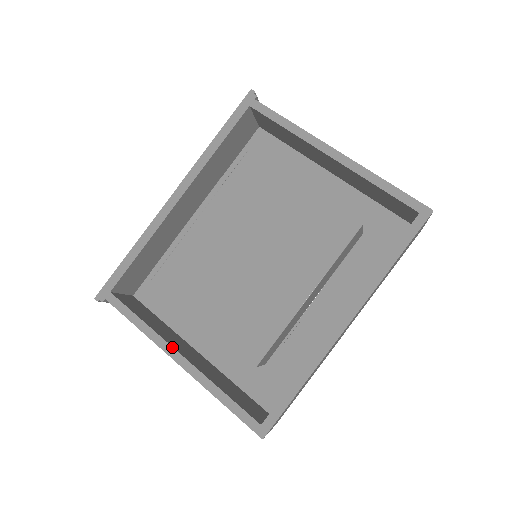
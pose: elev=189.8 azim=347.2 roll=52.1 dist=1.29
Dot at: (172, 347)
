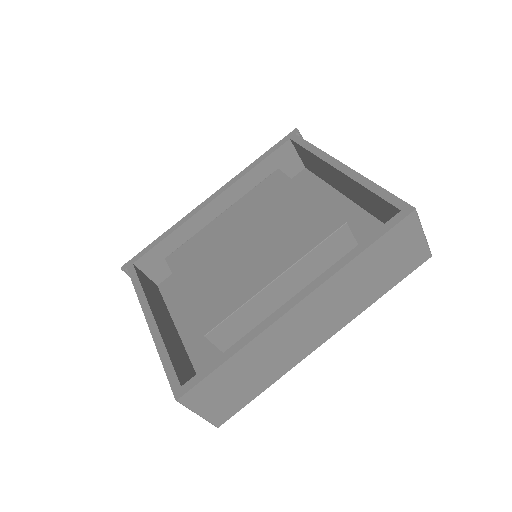
Dot at: (150, 308)
